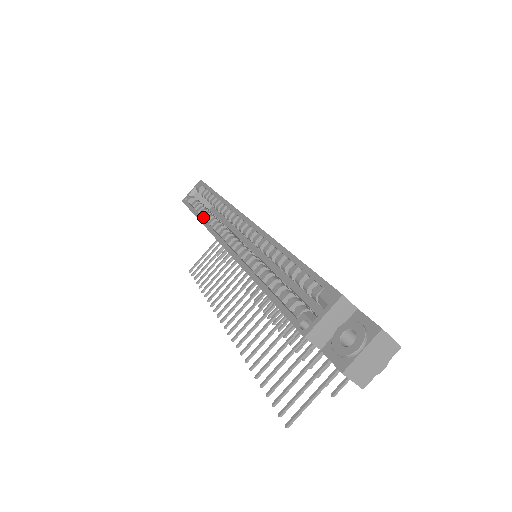
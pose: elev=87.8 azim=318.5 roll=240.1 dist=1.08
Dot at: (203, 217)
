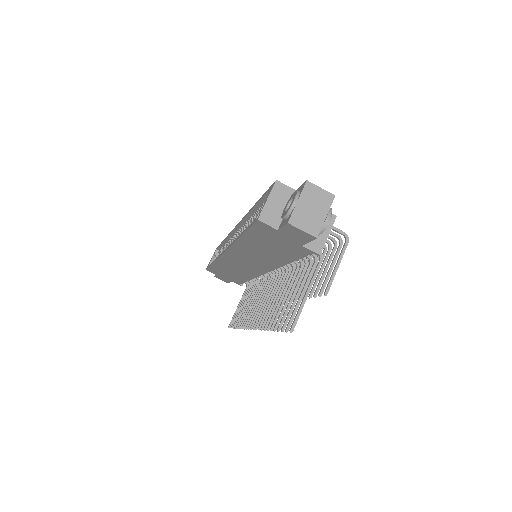
Dot at: occluded
